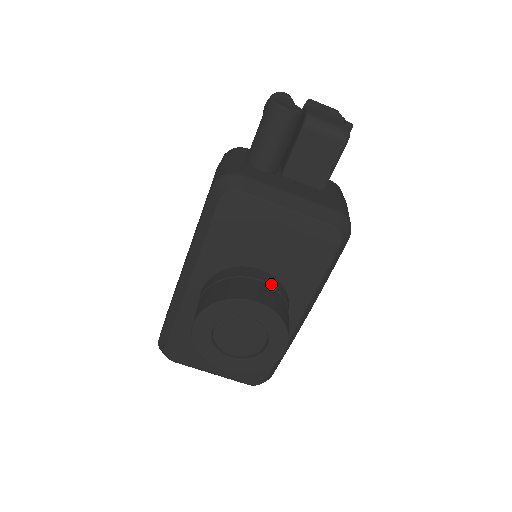
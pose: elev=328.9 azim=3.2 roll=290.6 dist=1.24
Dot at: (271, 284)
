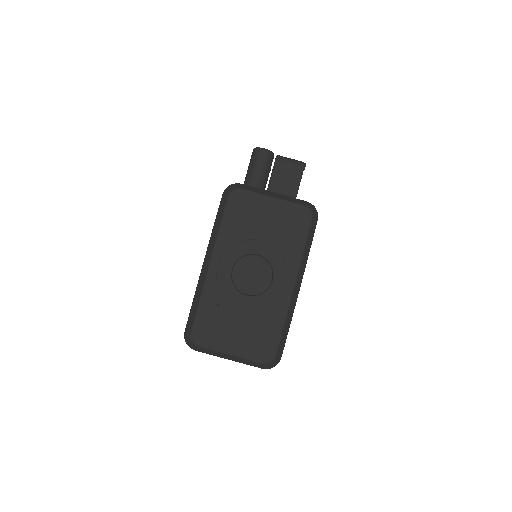
Dot at: occluded
